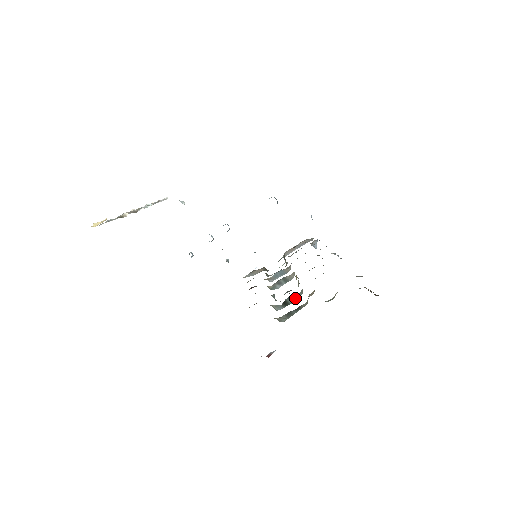
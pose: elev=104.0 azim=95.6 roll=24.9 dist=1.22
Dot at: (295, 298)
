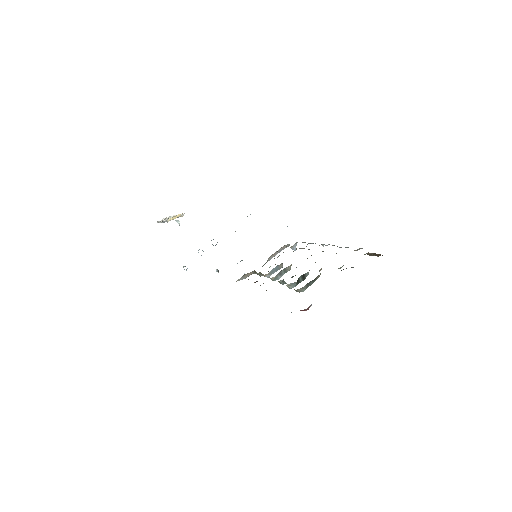
Dot at: (305, 277)
